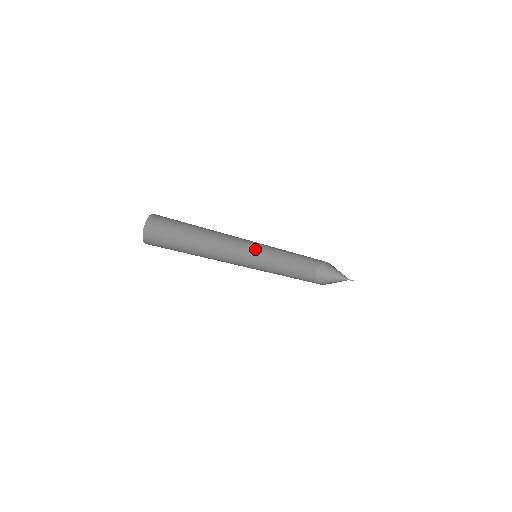
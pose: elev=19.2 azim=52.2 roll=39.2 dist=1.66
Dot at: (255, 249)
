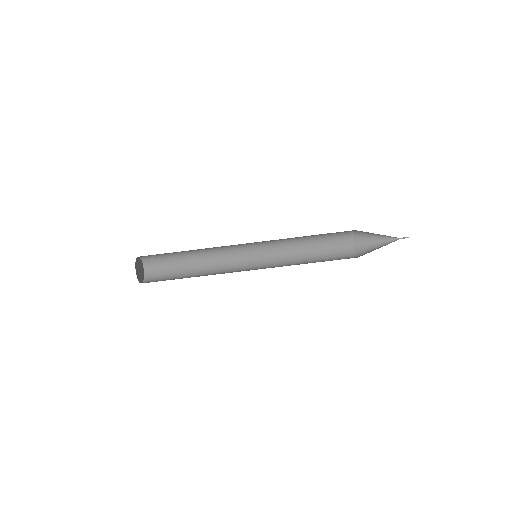
Dot at: (262, 257)
